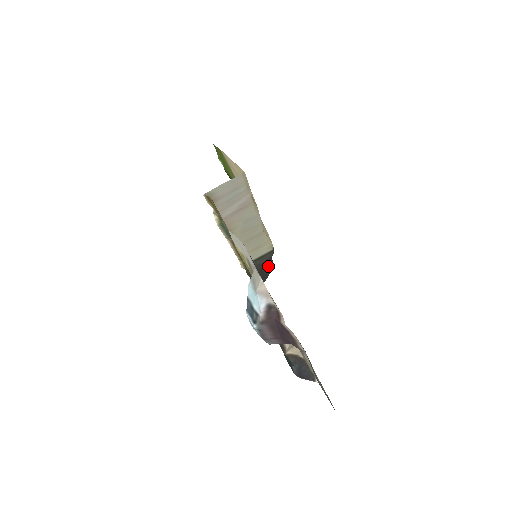
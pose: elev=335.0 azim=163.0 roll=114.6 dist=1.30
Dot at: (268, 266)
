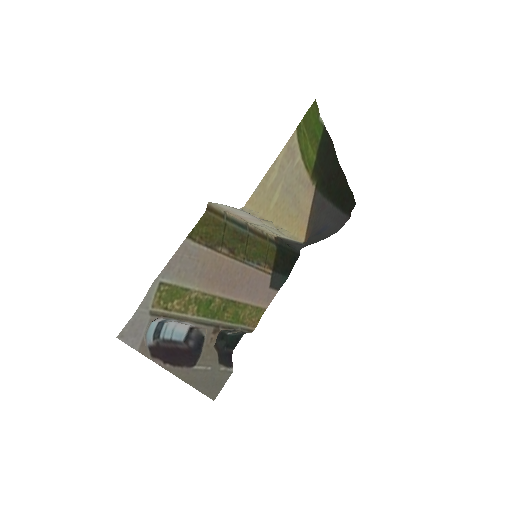
Dot at: (321, 236)
